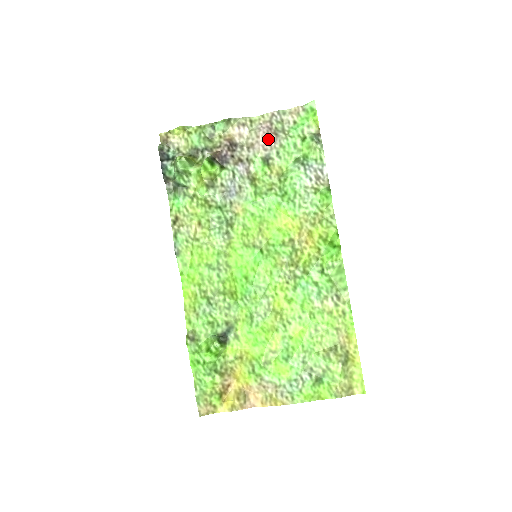
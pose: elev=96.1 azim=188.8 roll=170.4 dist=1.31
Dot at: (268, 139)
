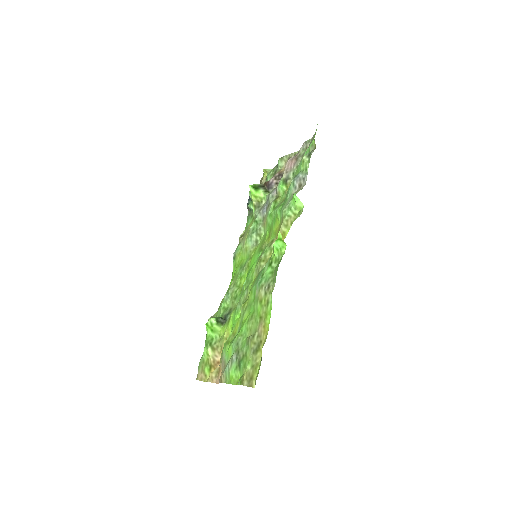
Dot at: (291, 164)
